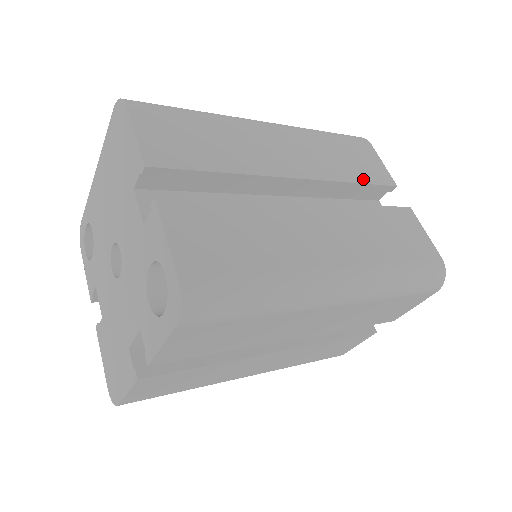
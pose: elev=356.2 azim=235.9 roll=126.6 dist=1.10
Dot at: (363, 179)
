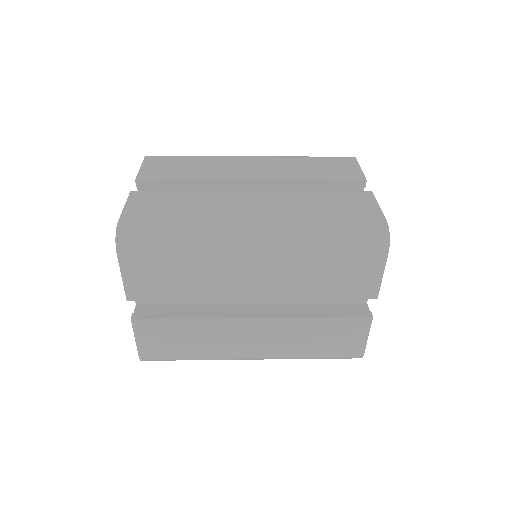
Dot at: (326, 178)
